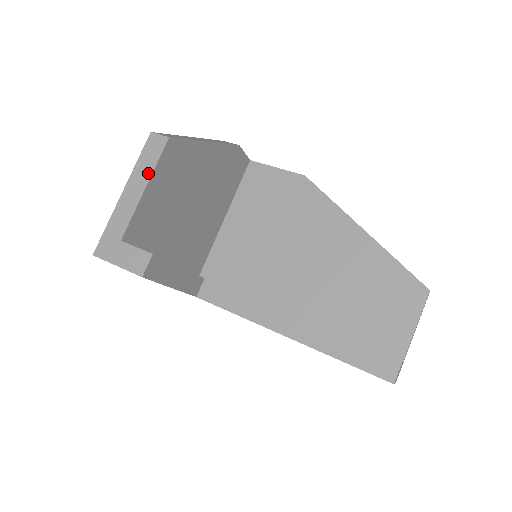
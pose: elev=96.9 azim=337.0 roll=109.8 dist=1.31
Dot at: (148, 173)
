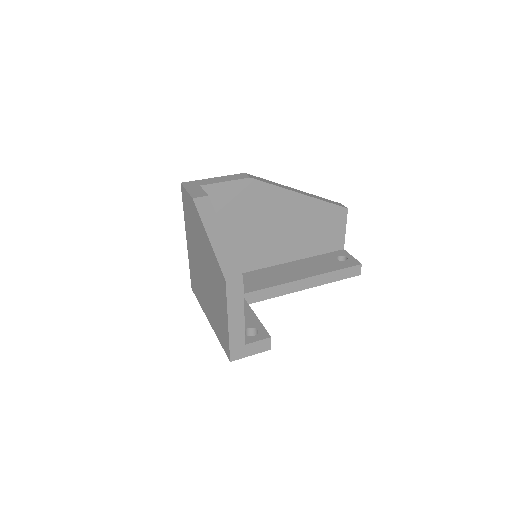
Dot at: (241, 304)
